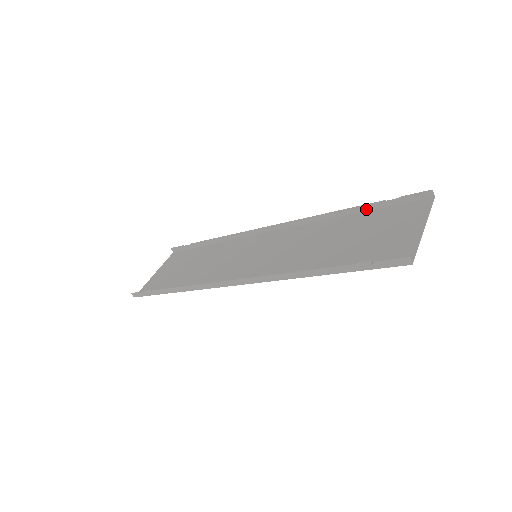
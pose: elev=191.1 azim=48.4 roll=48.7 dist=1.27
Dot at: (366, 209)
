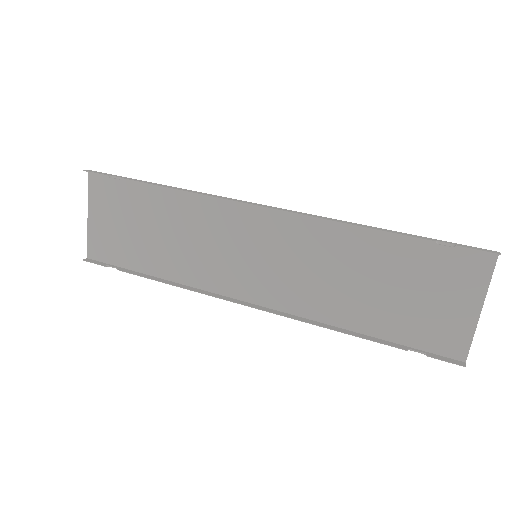
Dot at: (406, 234)
